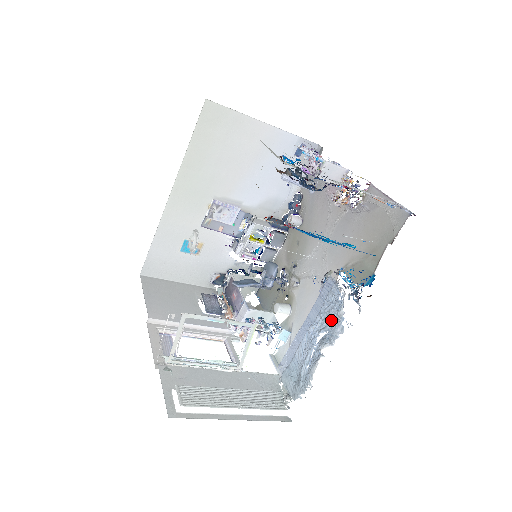
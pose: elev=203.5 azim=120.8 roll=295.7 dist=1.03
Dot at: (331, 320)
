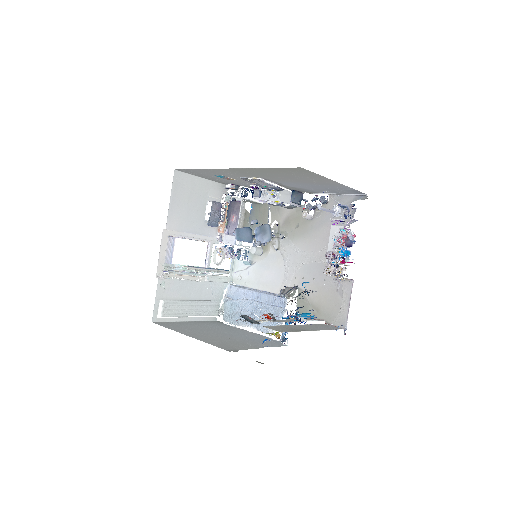
Dot at: occluded
